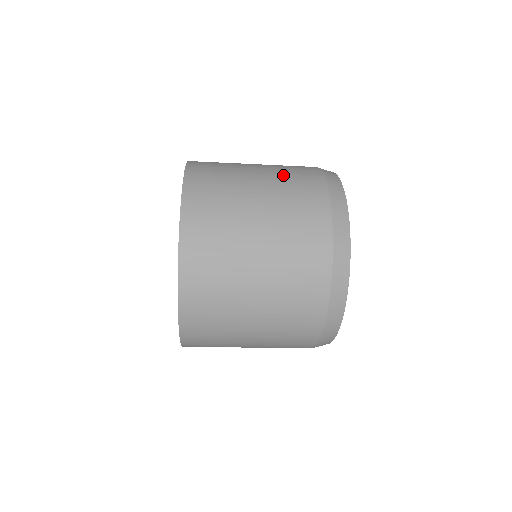
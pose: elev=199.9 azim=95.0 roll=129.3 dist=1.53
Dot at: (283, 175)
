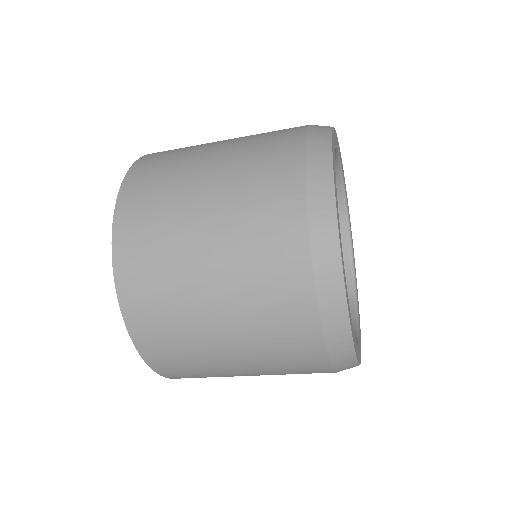
Dot at: (257, 134)
